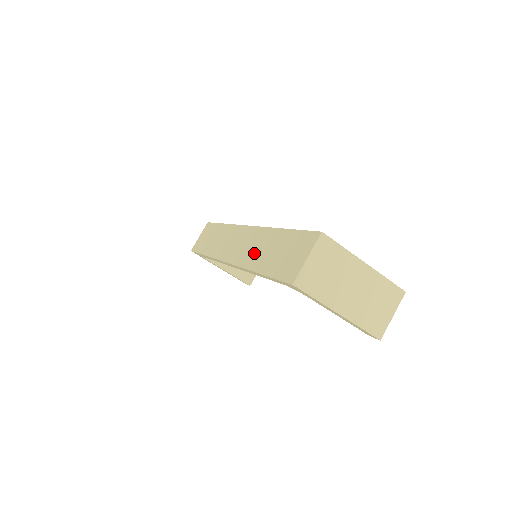
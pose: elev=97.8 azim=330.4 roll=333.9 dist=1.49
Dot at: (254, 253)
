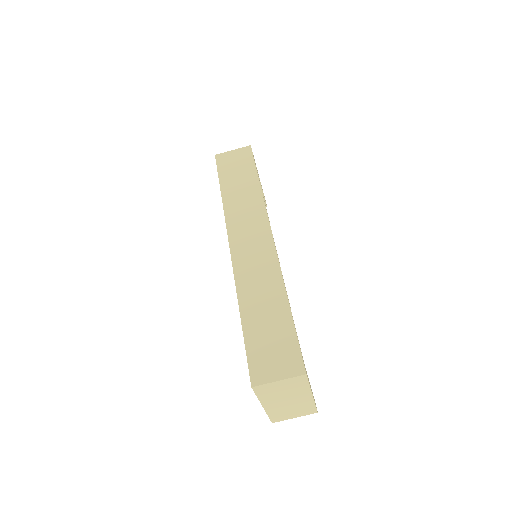
Dot at: (254, 286)
